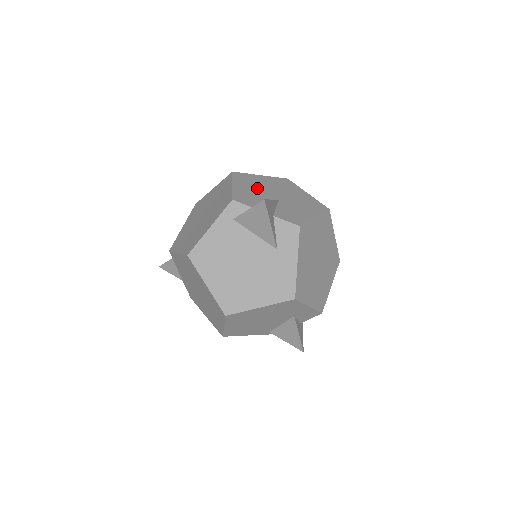
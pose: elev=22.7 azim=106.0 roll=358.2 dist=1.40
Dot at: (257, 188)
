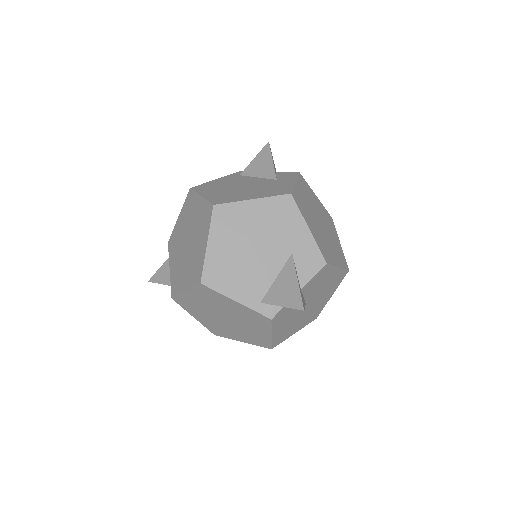
Dot at: occluded
